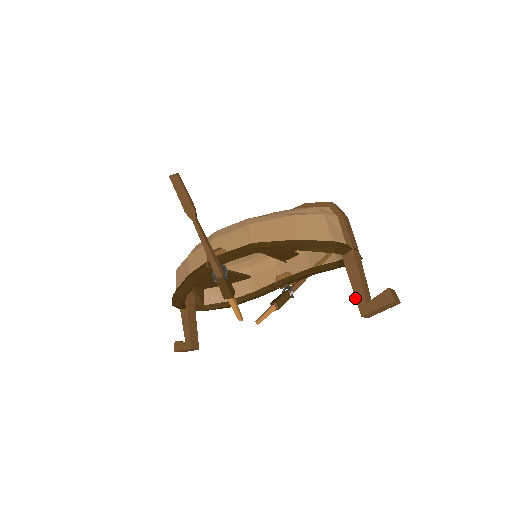
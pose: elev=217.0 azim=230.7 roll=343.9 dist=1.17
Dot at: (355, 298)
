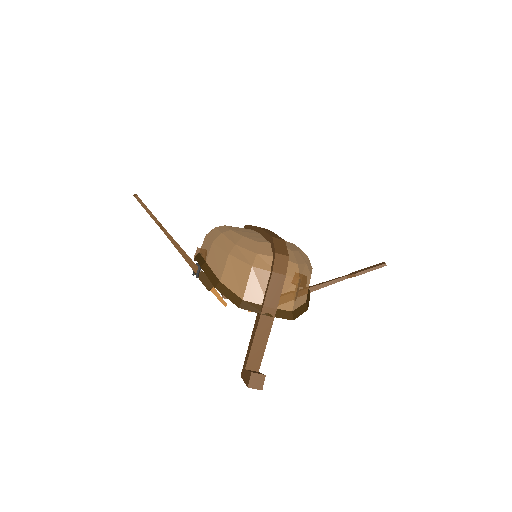
Dot at: (245, 357)
